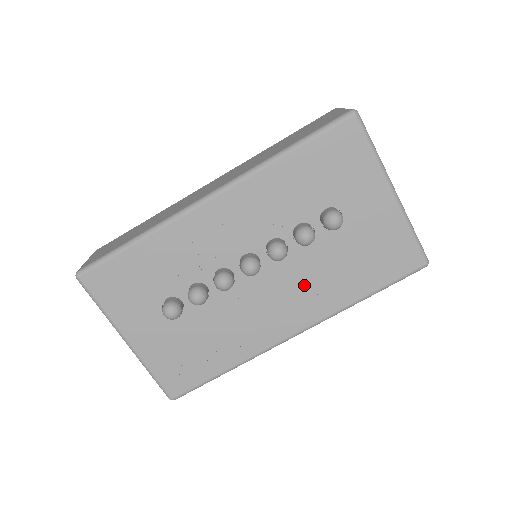
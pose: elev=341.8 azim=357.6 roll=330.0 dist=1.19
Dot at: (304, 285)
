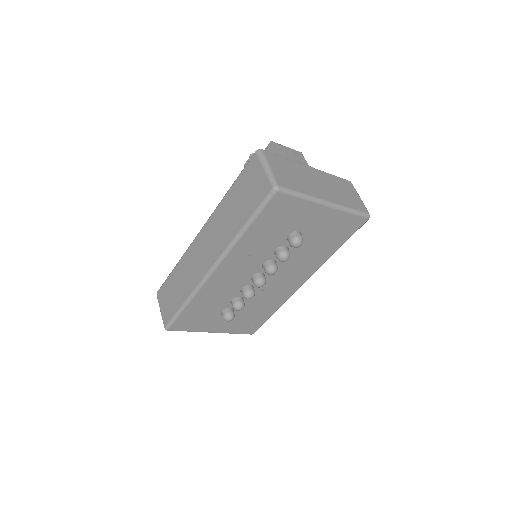
Dot at: (296, 266)
